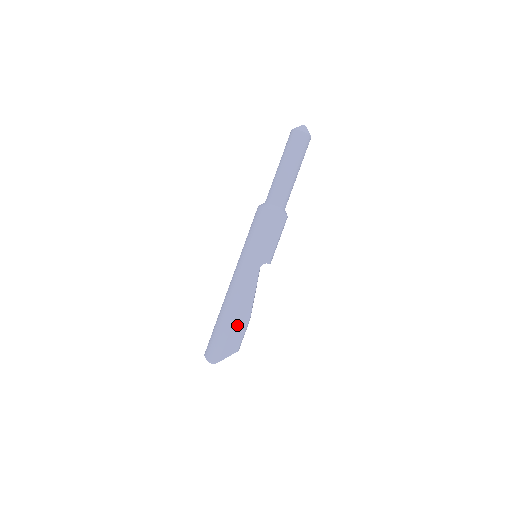
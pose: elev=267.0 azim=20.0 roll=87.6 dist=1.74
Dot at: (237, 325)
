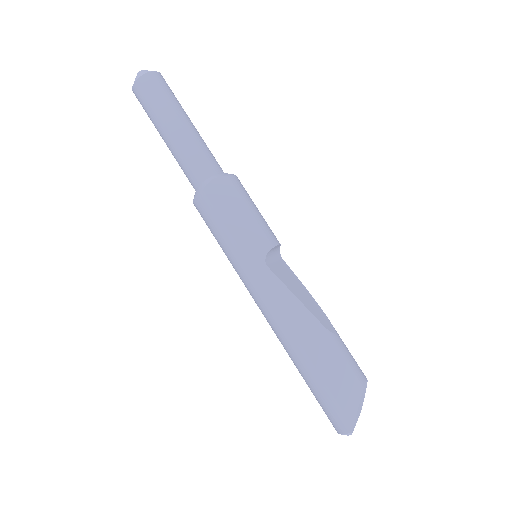
Dot at: (321, 358)
